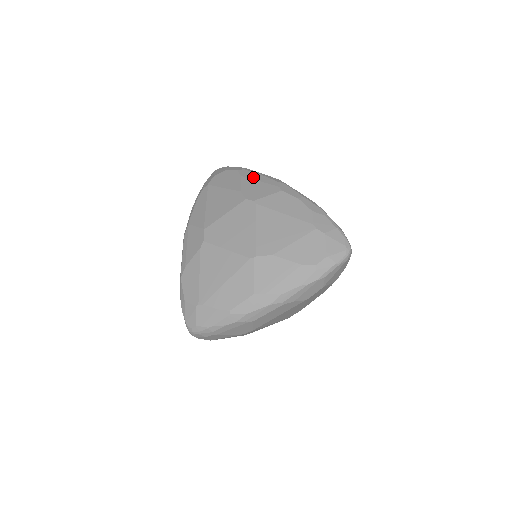
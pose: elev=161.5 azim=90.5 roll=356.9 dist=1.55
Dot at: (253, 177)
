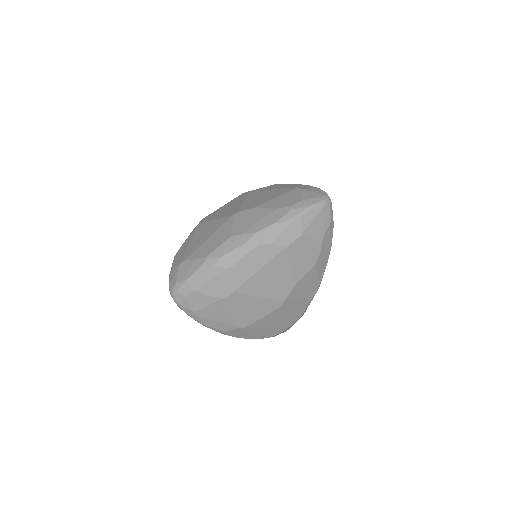
Dot at: occluded
